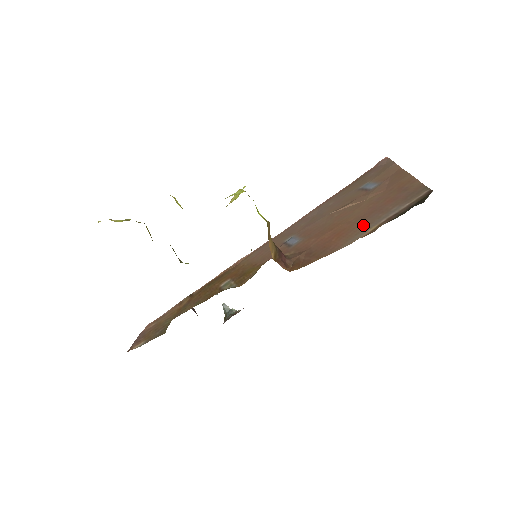
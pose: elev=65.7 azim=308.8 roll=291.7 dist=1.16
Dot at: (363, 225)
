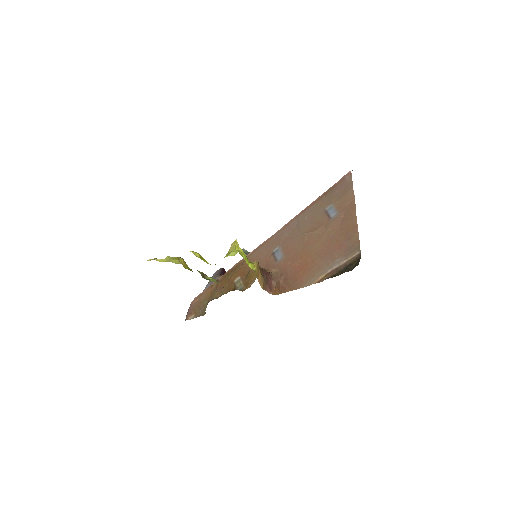
Dot at: (318, 268)
